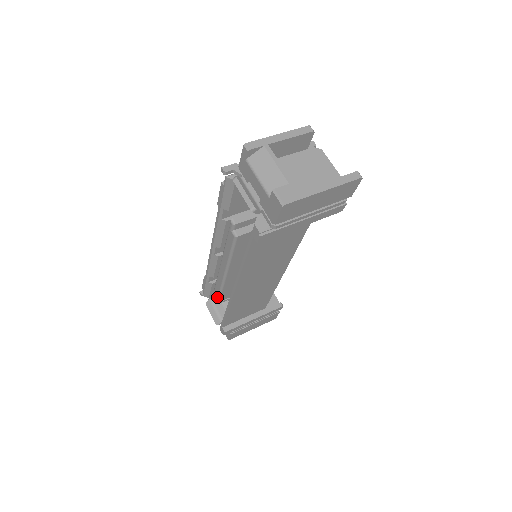
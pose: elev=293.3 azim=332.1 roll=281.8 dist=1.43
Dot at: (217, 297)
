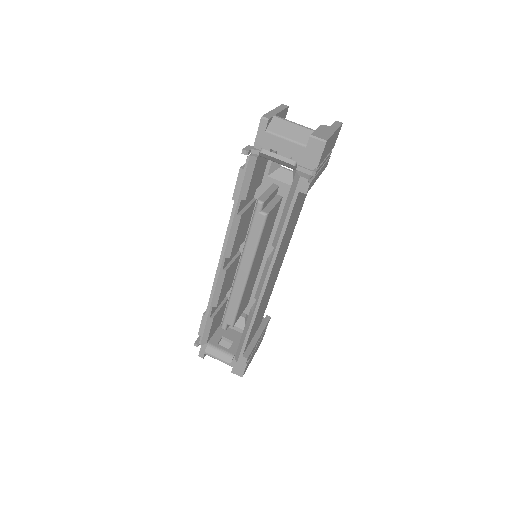
Dot at: (232, 321)
